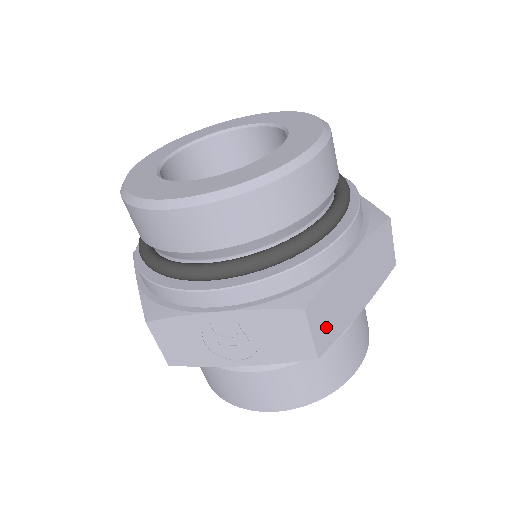
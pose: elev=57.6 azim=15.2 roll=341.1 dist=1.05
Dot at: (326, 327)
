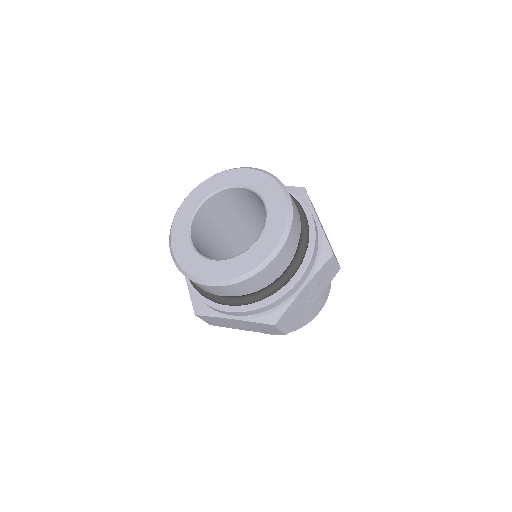
Dot at: (334, 254)
